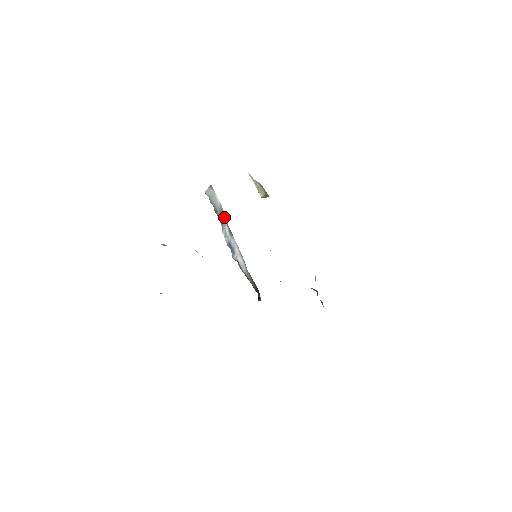
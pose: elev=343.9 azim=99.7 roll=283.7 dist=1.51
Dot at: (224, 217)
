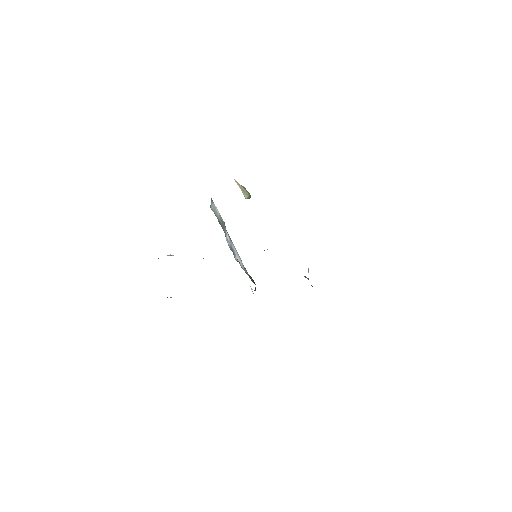
Dot at: (223, 225)
